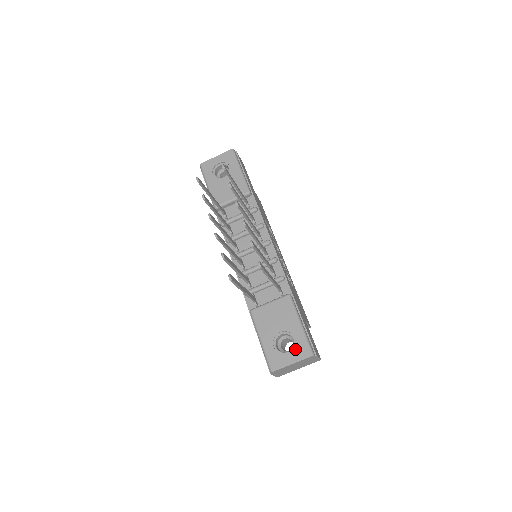
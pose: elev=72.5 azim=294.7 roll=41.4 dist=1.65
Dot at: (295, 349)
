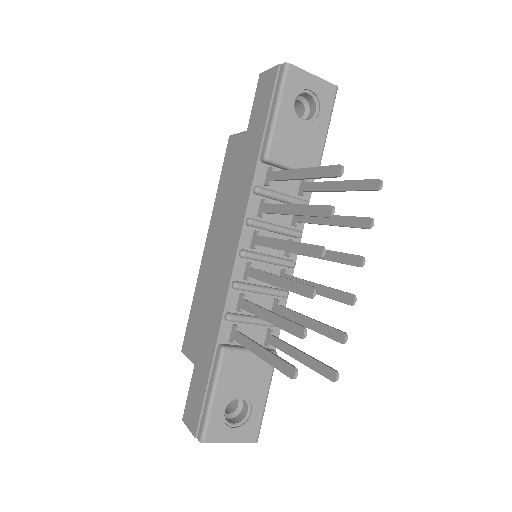
Dot at: (245, 426)
